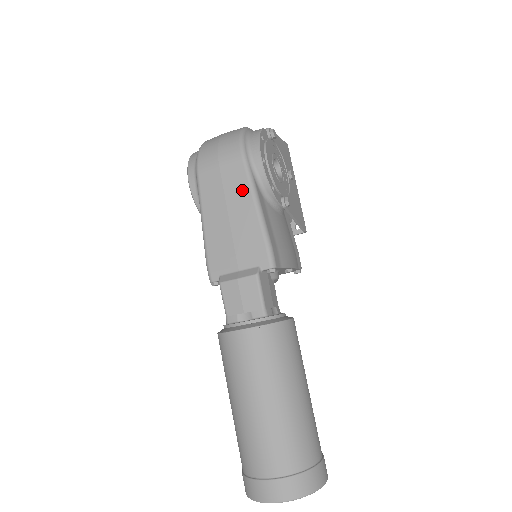
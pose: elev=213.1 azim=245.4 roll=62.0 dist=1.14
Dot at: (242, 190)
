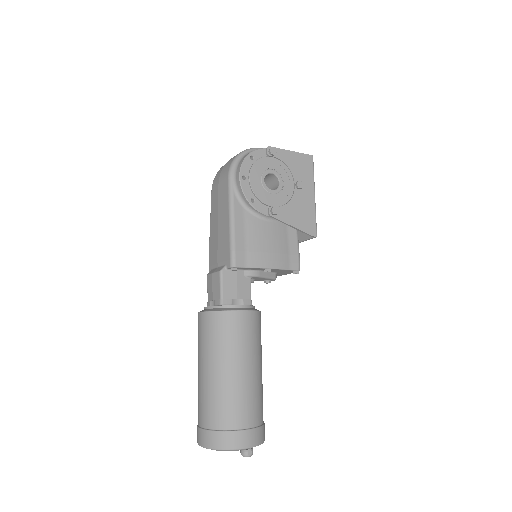
Dot at: (225, 203)
